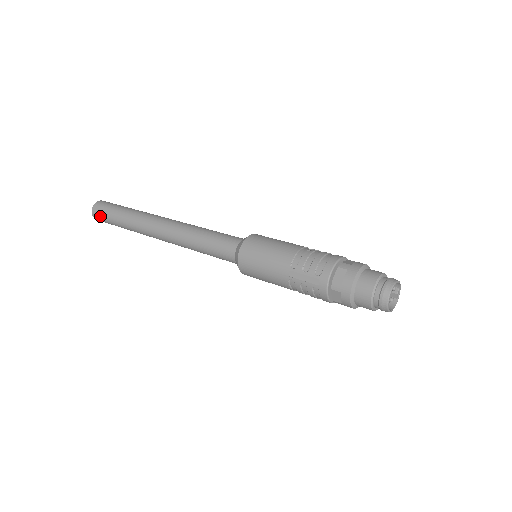
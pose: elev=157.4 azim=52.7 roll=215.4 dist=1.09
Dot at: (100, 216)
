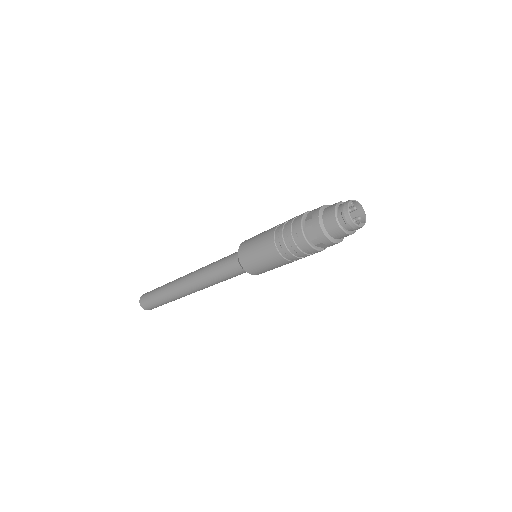
Dot at: (148, 292)
